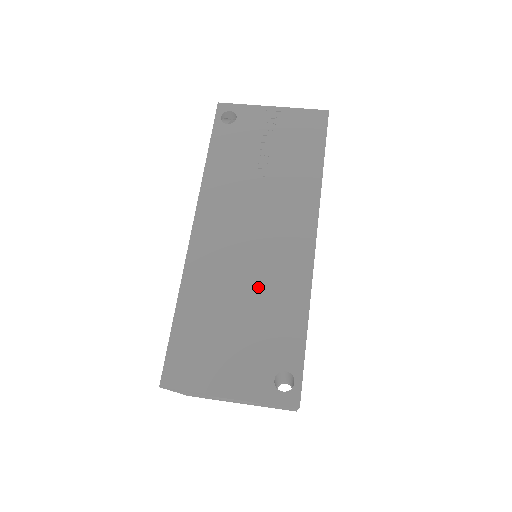
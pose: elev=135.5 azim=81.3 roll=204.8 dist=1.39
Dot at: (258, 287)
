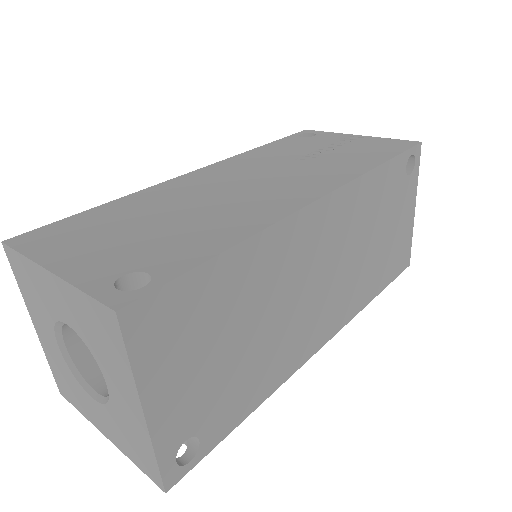
Dot at: (209, 210)
